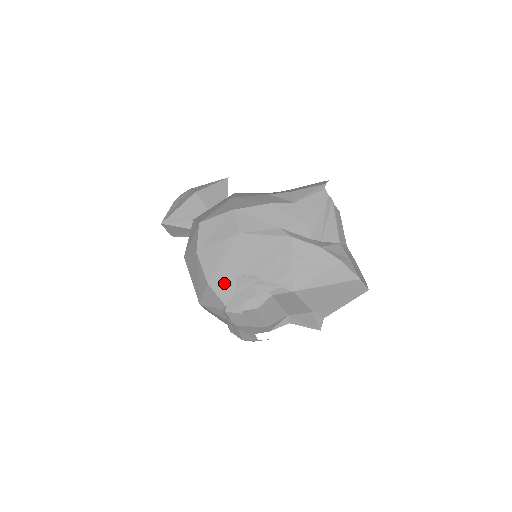
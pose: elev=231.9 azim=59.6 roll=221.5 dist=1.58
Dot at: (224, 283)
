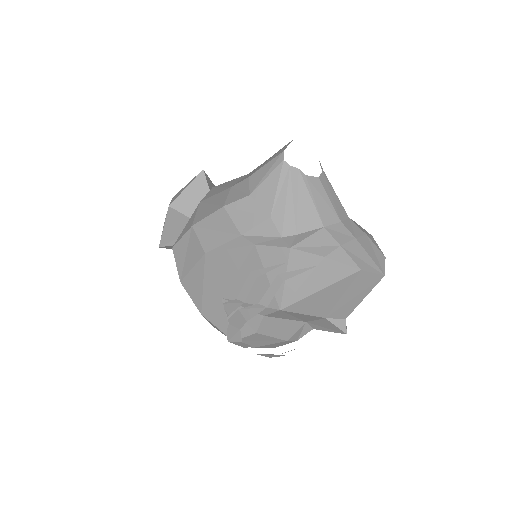
Dot at: (214, 311)
